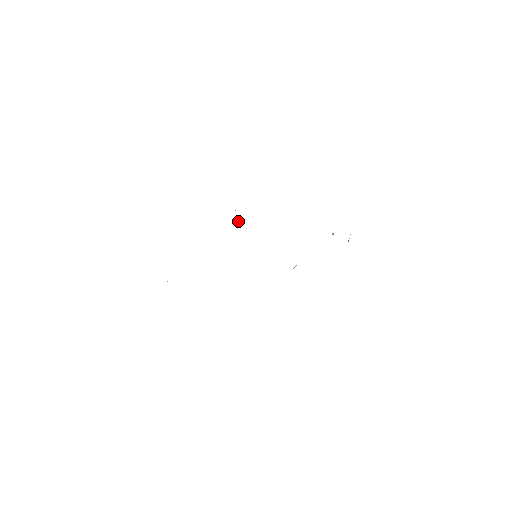
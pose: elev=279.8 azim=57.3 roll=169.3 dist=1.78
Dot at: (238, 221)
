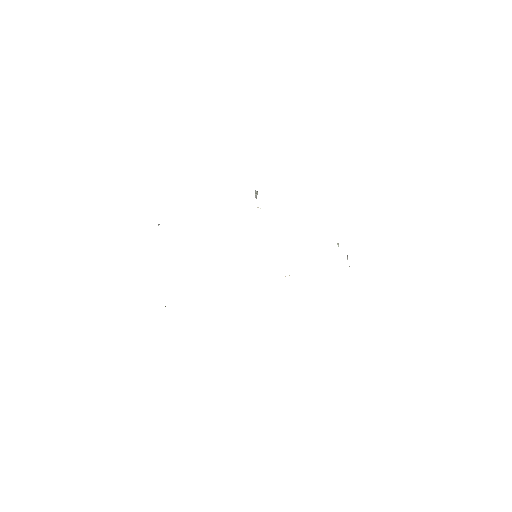
Dot at: (257, 194)
